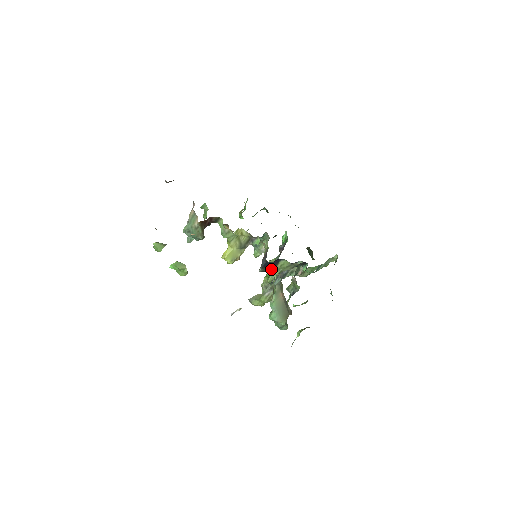
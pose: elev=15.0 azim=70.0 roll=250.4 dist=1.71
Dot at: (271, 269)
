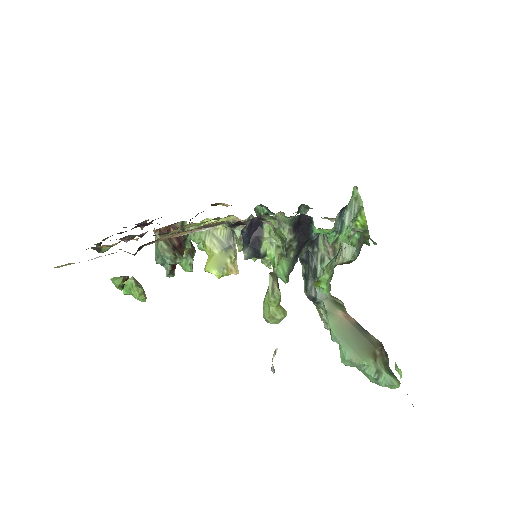
Dot at: (258, 246)
